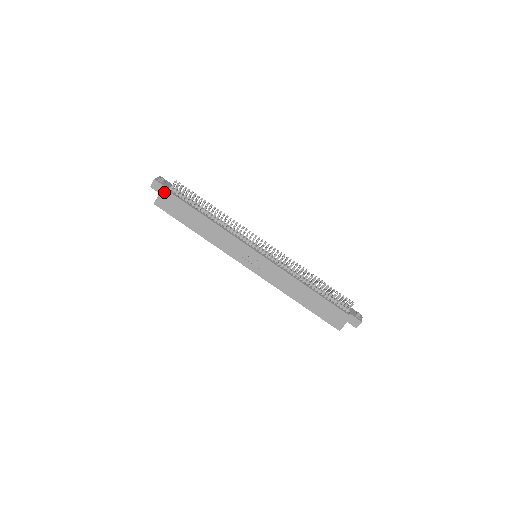
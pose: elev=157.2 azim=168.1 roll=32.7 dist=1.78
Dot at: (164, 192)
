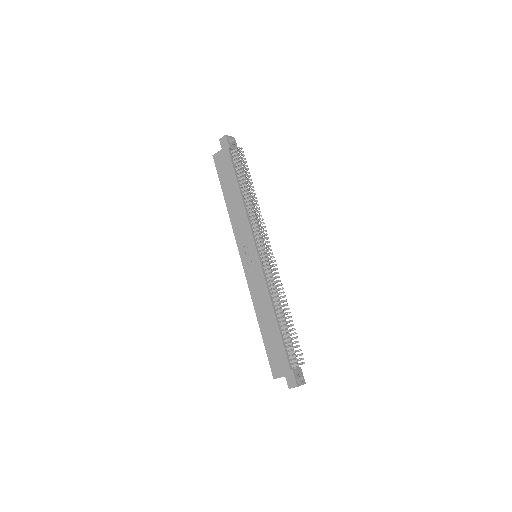
Dot at: (225, 150)
